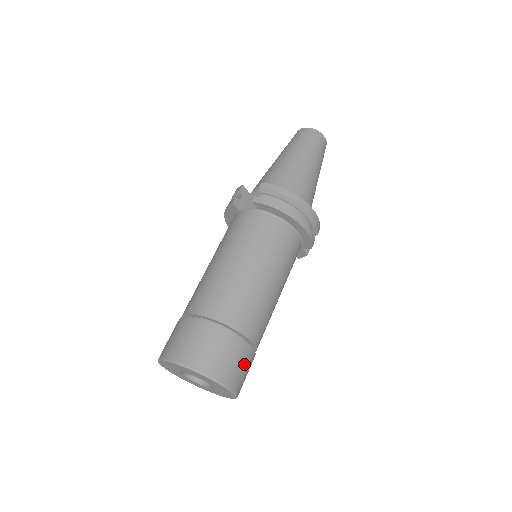
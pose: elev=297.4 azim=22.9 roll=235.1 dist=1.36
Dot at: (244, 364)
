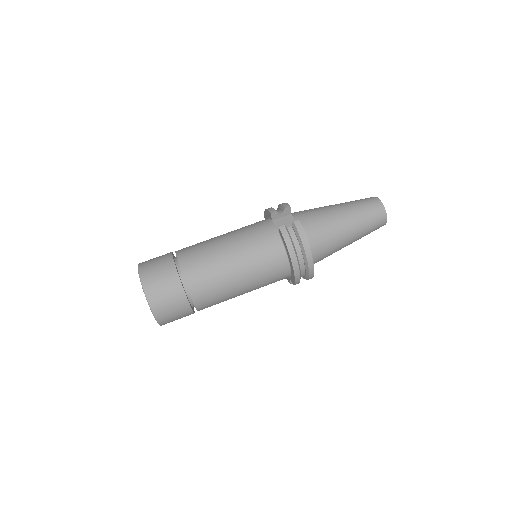
Dot at: (179, 315)
